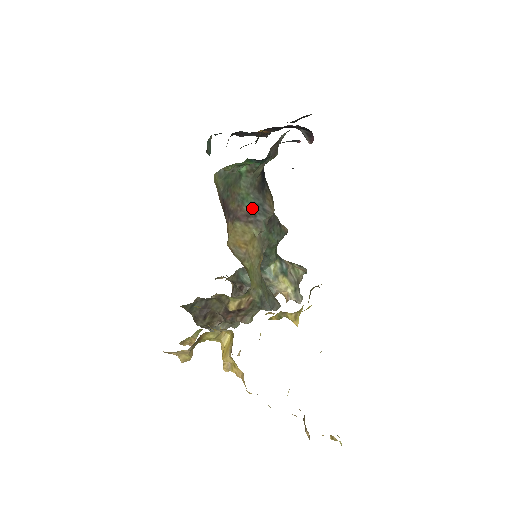
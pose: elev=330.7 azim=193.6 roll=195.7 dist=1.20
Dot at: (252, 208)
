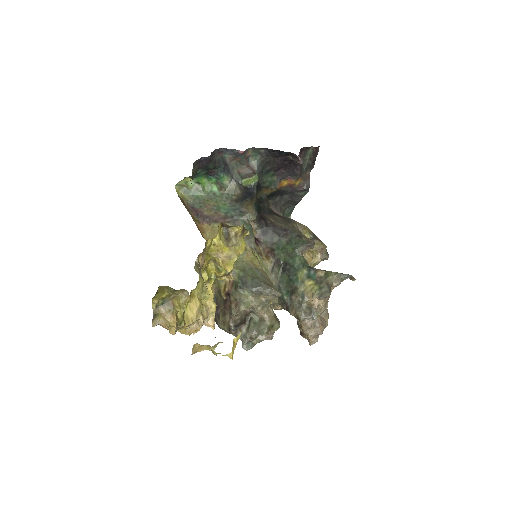
Dot at: (229, 213)
